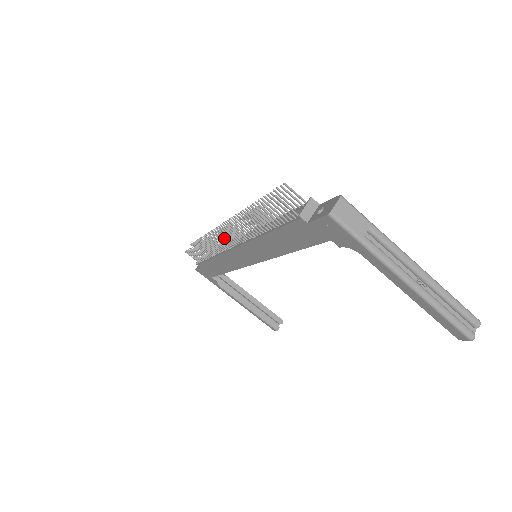
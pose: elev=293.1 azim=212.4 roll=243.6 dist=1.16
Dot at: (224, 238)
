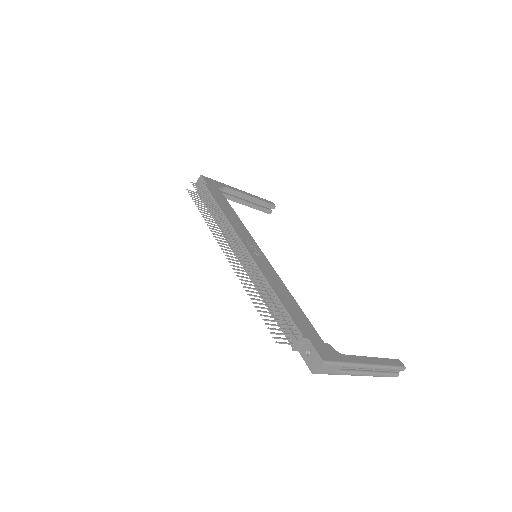
Dot at: occluded
